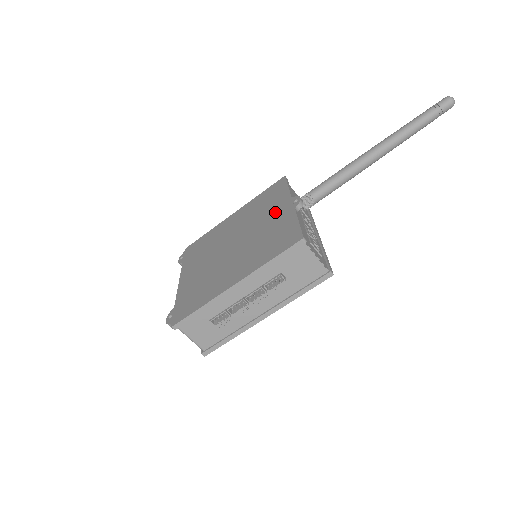
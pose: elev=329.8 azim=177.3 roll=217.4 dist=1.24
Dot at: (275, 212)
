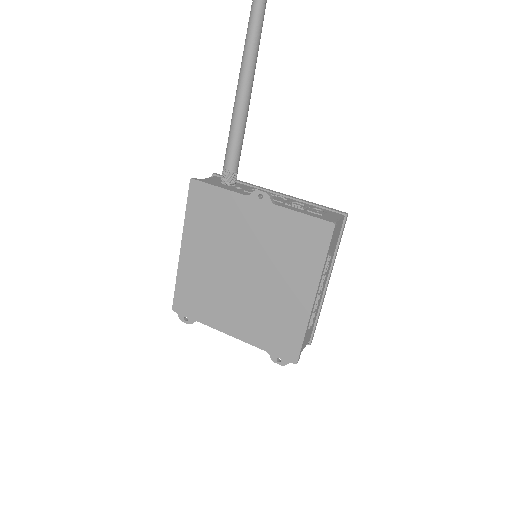
Dot at: (250, 219)
